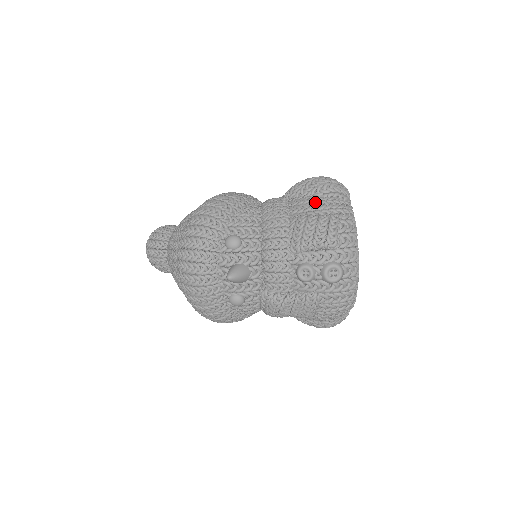
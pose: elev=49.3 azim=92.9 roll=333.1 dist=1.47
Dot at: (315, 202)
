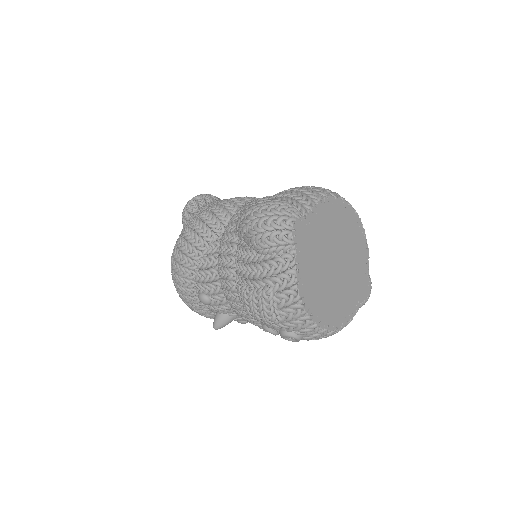
Dot at: (250, 267)
